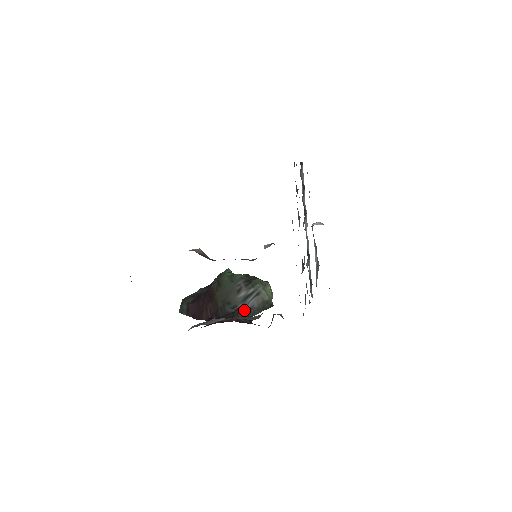
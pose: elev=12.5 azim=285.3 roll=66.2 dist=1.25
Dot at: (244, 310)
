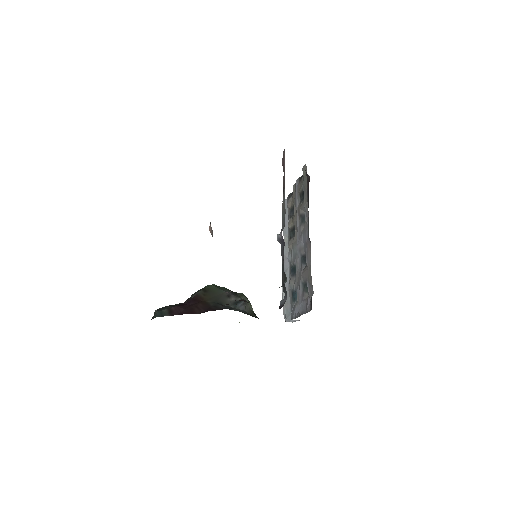
Dot at: (238, 310)
